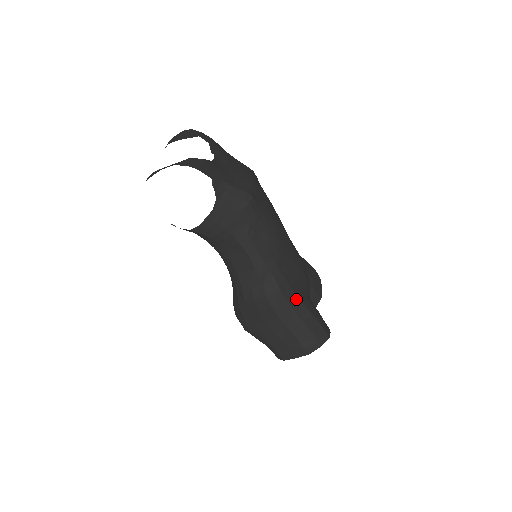
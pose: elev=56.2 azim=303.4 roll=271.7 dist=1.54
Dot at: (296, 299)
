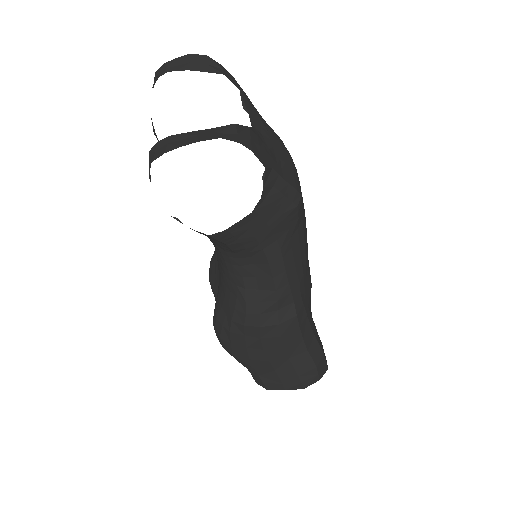
Dot at: (308, 326)
